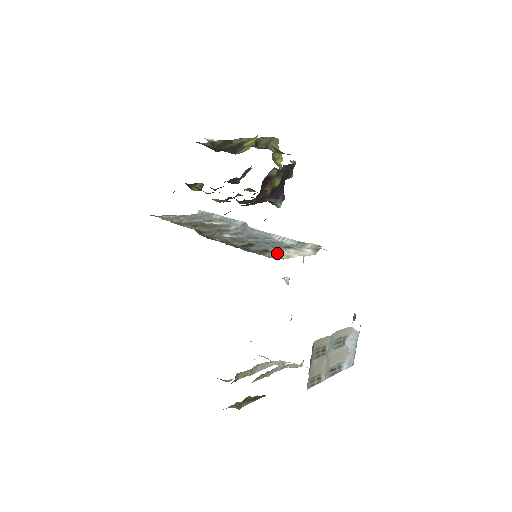
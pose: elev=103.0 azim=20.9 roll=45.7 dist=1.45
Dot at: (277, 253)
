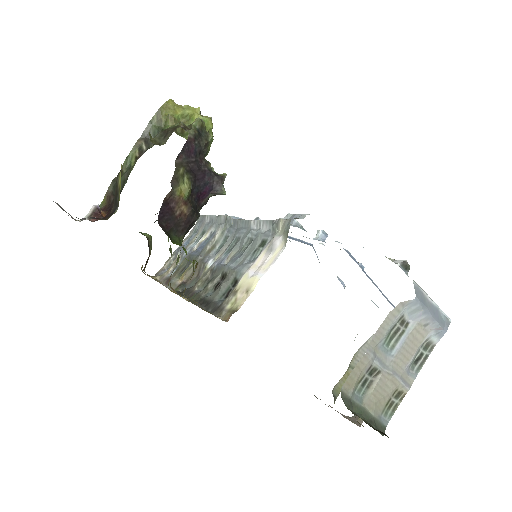
Dot at: (239, 289)
